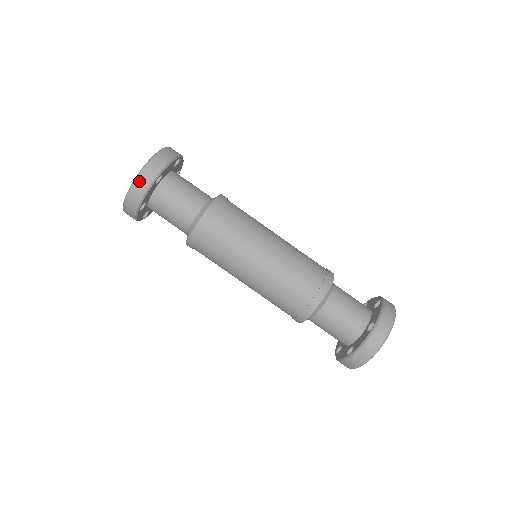
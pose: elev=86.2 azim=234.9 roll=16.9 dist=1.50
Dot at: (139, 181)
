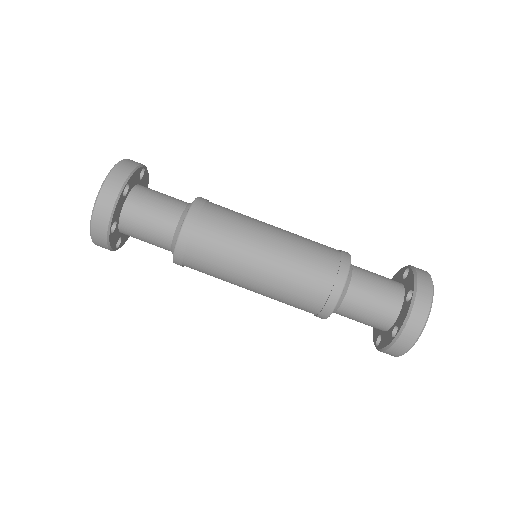
Dot at: (103, 195)
